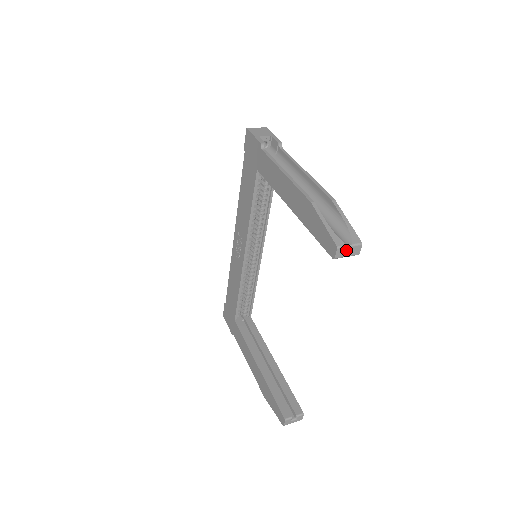
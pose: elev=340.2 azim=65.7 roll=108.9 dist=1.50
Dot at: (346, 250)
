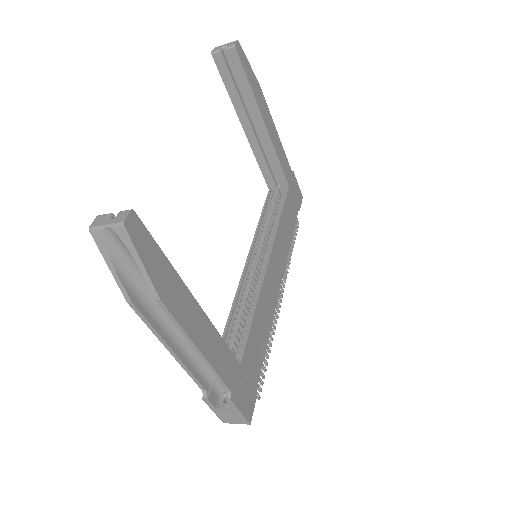
Dot at: (222, 46)
